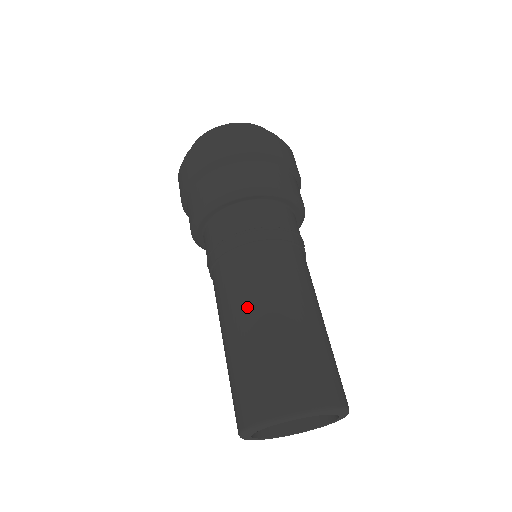
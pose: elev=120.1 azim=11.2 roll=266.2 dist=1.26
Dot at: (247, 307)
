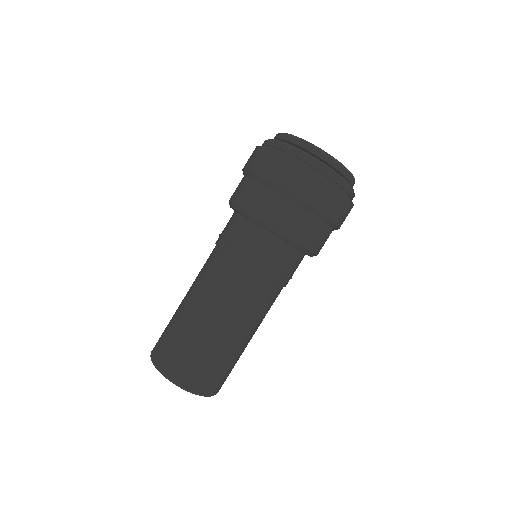
Dot at: occluded
